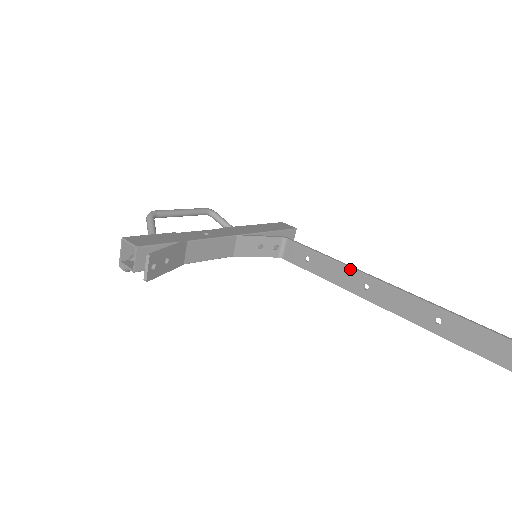
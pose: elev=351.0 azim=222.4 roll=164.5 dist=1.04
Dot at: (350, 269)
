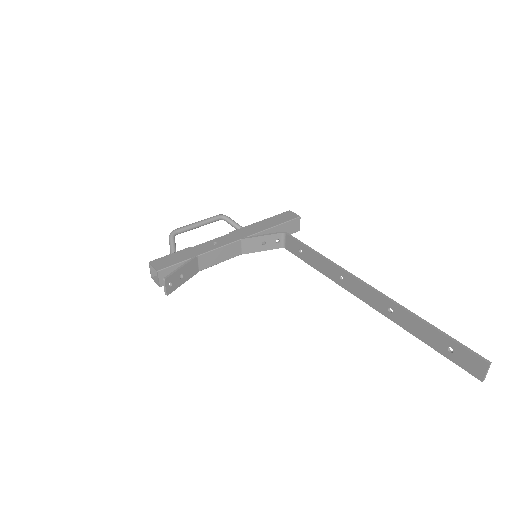
Dot at: (329, 263)
